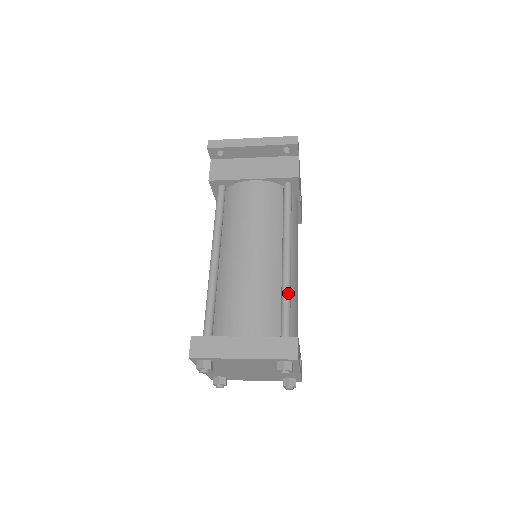
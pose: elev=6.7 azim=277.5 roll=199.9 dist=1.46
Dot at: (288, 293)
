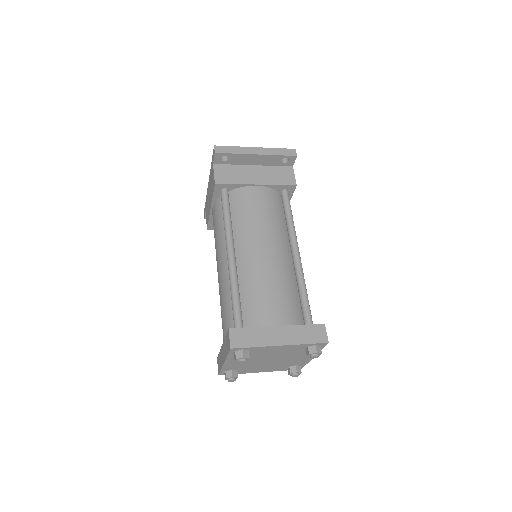
Dot at: (305, 286)
